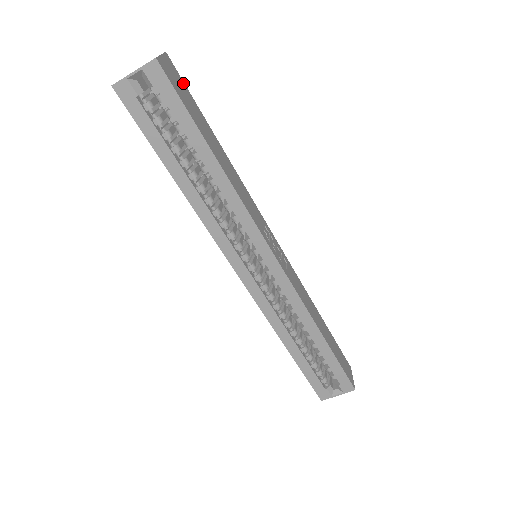
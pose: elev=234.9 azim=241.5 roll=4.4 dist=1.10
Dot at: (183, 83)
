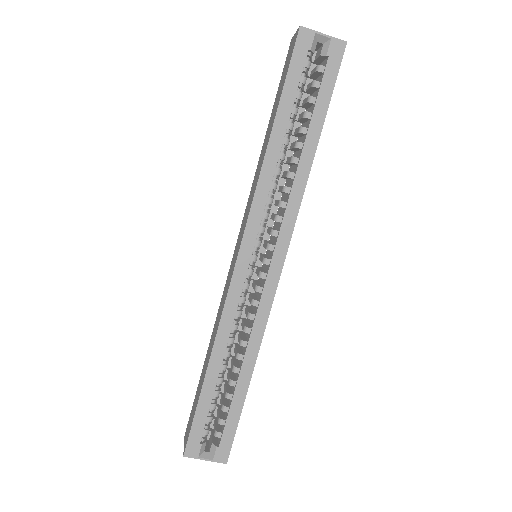
Dot at: occluded
